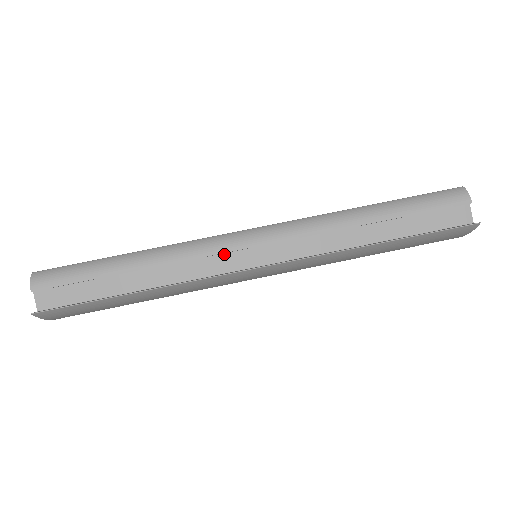
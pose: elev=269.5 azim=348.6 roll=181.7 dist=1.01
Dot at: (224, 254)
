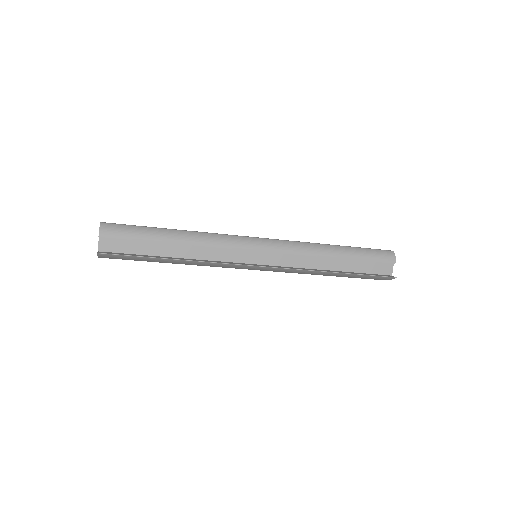
Dot at: (238, 250)
